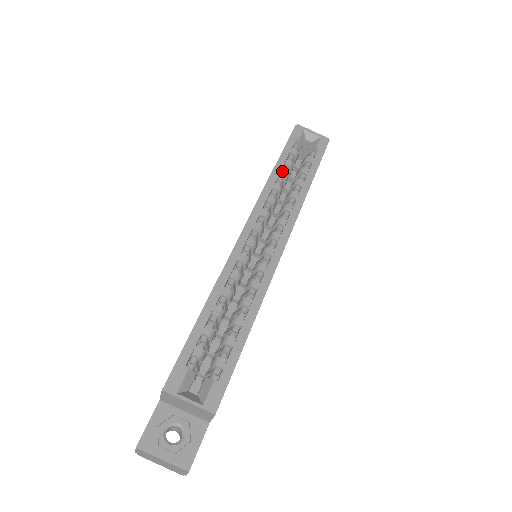
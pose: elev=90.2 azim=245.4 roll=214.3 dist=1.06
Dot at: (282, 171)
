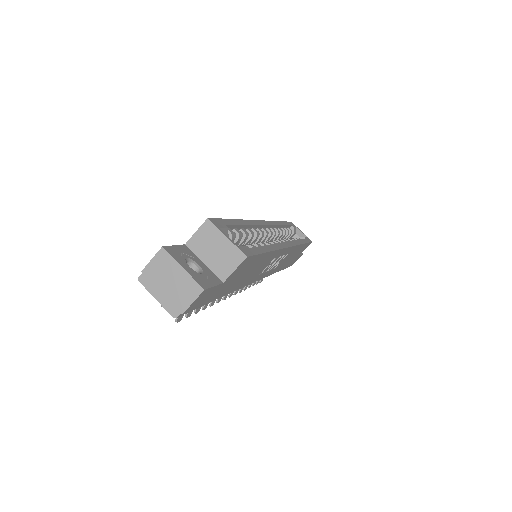
Dot at: occluded
